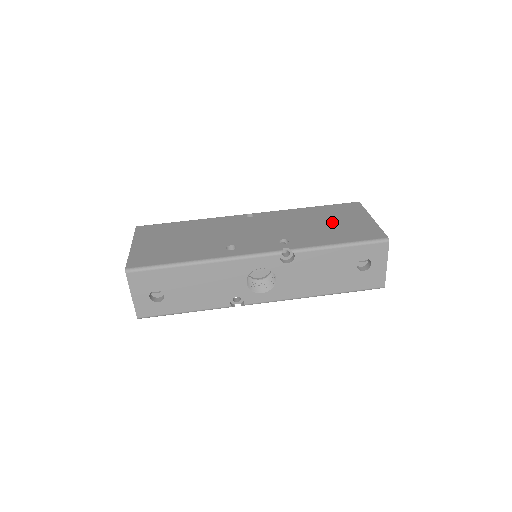
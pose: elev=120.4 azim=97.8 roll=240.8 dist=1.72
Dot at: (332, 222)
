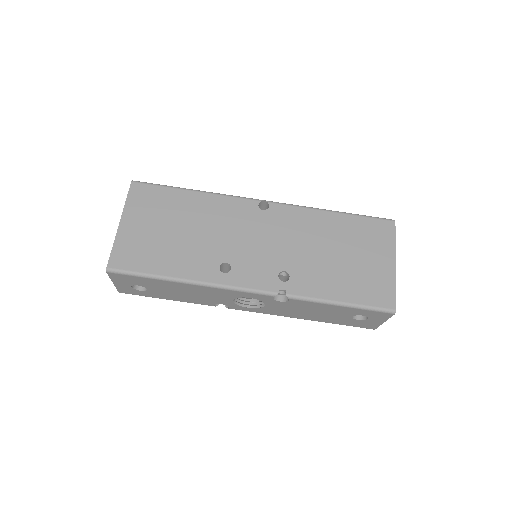
Dot at: (349, 256)
